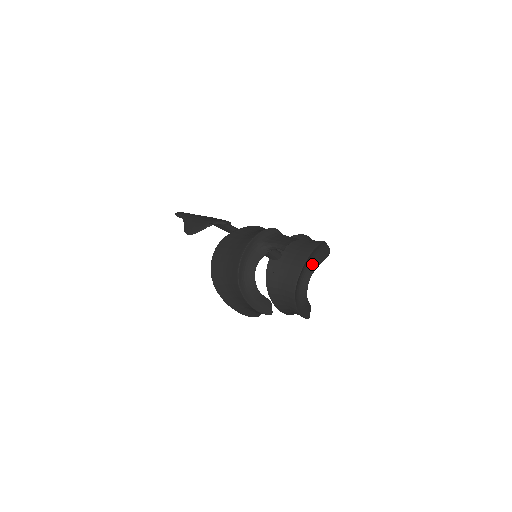
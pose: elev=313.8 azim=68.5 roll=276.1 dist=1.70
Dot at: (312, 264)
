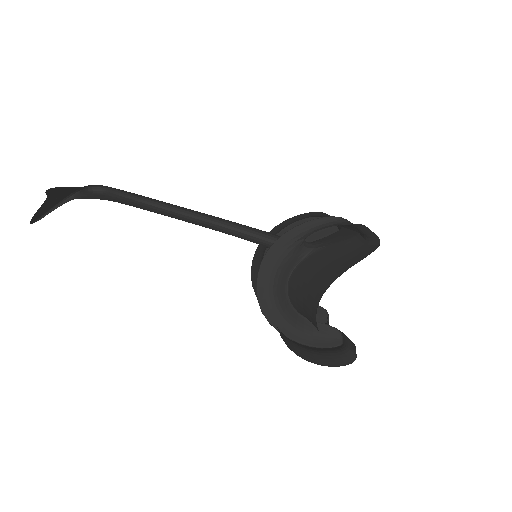
Dot at: occluded
